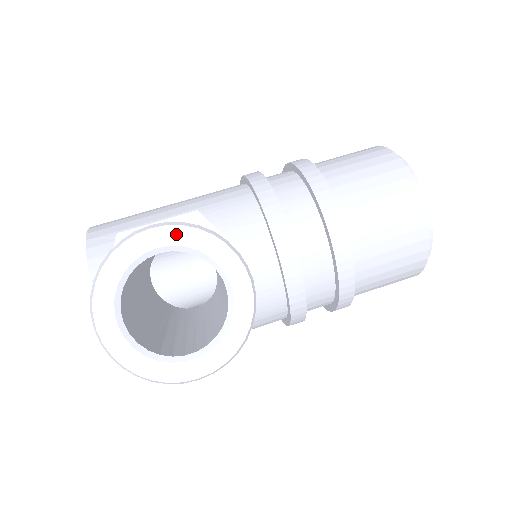
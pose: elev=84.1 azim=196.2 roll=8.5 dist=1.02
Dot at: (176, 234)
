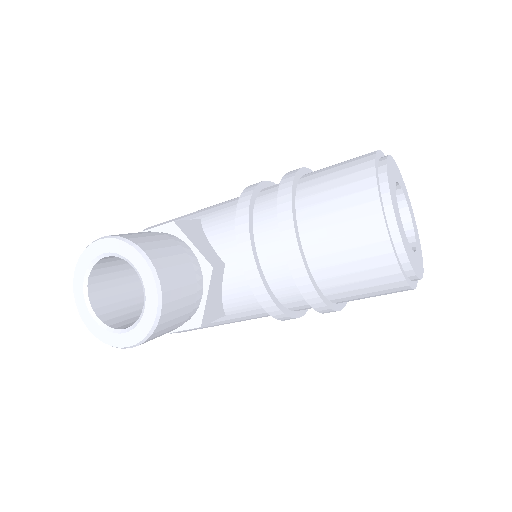
Dot at: (112, 244)
